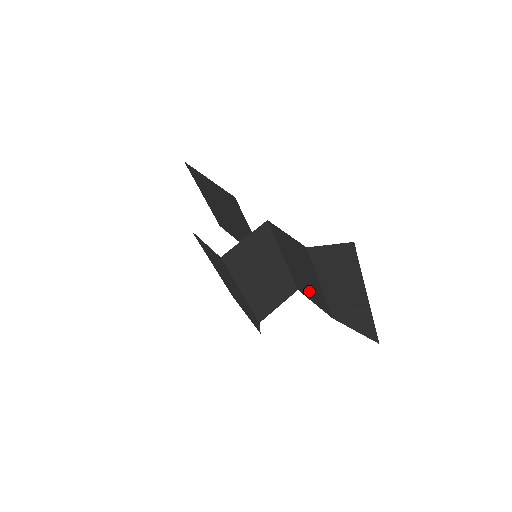
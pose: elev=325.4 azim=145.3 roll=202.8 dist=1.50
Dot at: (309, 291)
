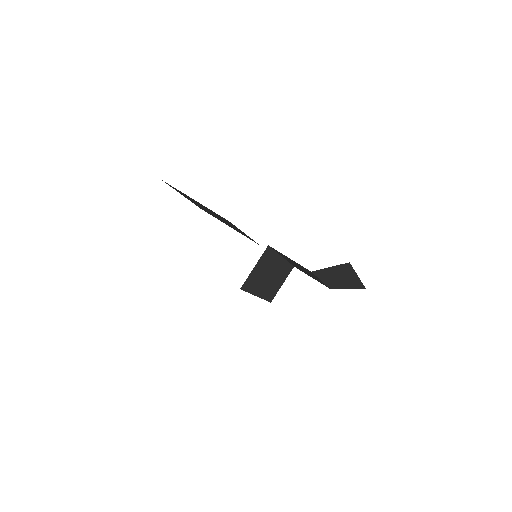
Dot at: occluded
